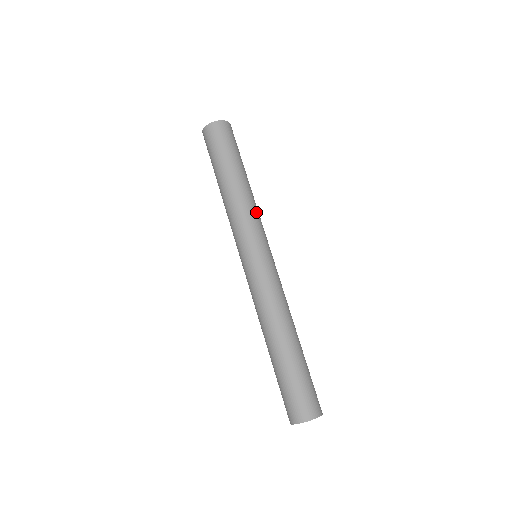
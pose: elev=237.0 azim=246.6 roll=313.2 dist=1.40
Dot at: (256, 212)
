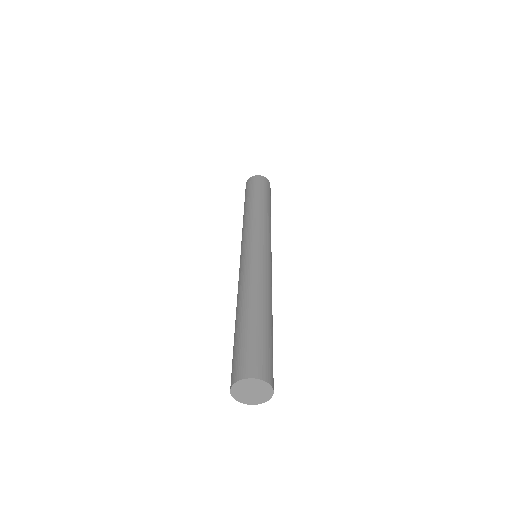
Dot at: (270, 229)
